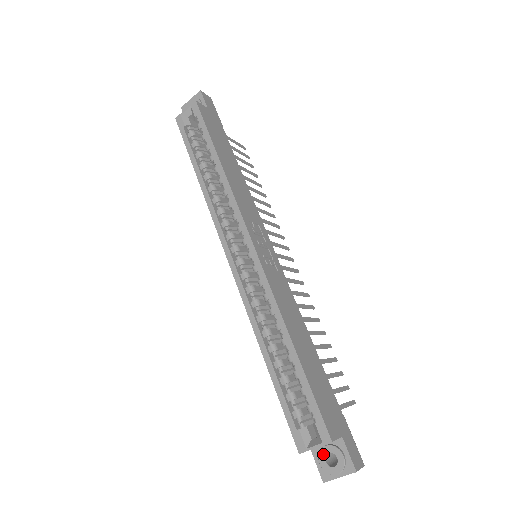
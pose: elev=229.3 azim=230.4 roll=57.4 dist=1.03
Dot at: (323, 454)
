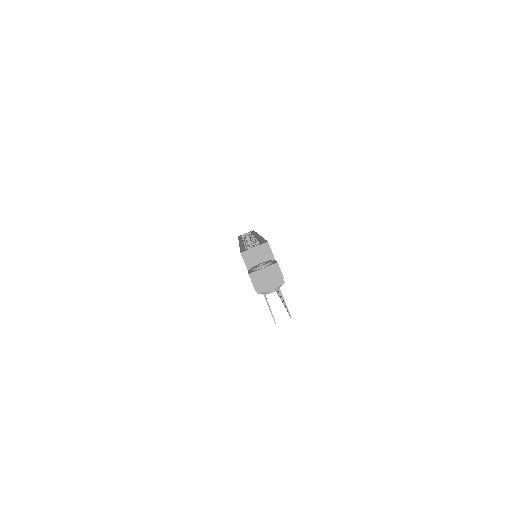
Dot at: (257, 265)
